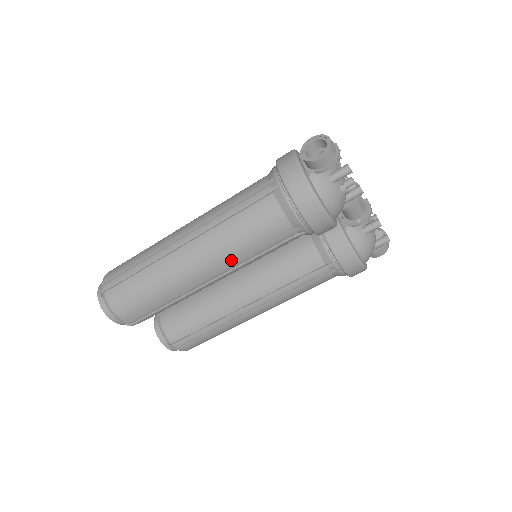
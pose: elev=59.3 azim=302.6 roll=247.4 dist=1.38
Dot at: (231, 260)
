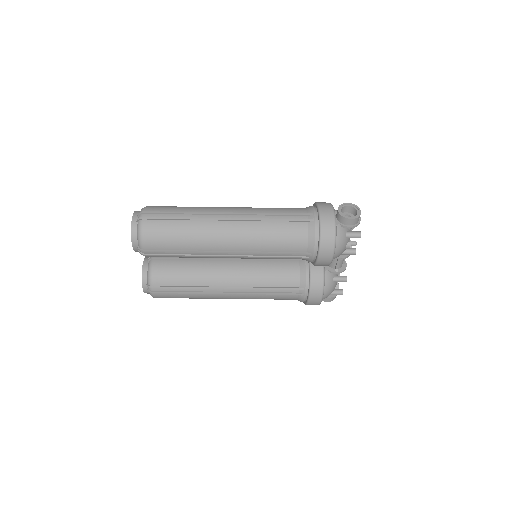
Dot at: (253, 249)
